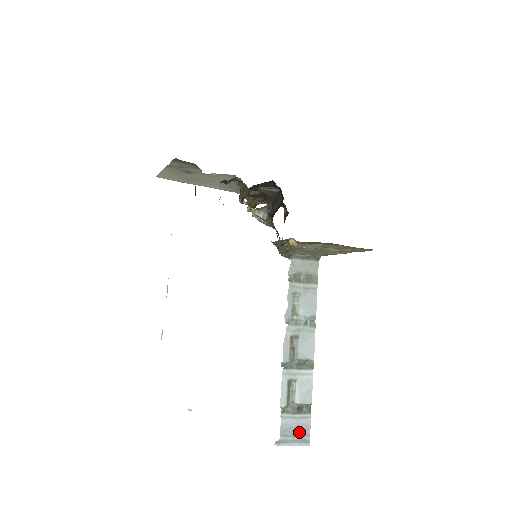
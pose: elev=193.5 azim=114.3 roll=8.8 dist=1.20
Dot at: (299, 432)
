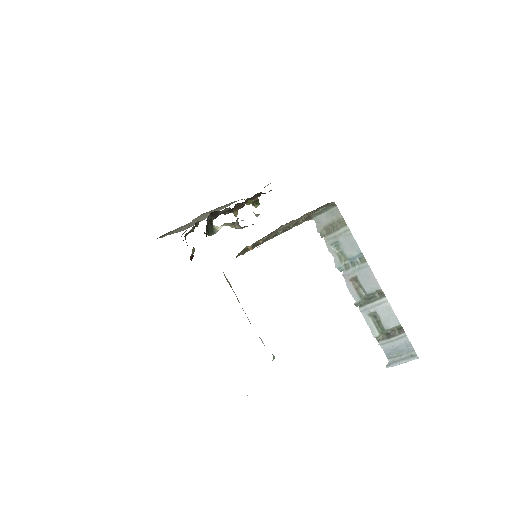
Dot at: (402, 351)
